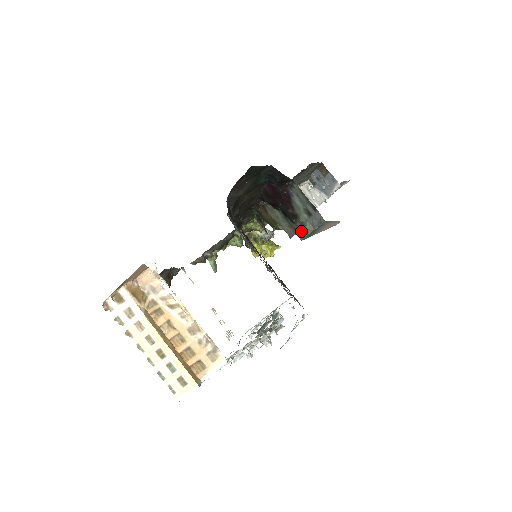
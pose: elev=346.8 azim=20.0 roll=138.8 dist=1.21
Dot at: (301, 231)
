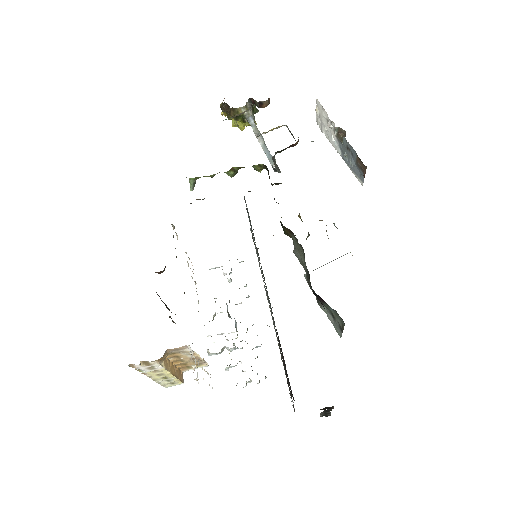
Dot at: occluded
